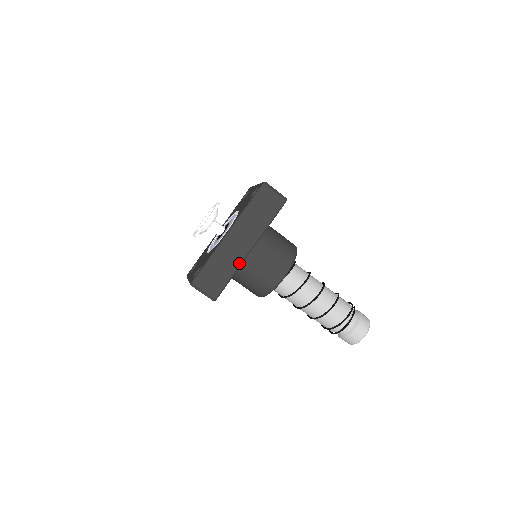
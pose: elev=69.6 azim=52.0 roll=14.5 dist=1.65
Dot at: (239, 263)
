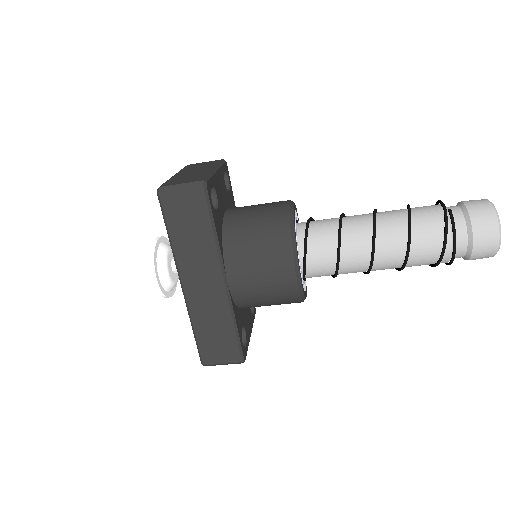
Dot at: (227, 307)
